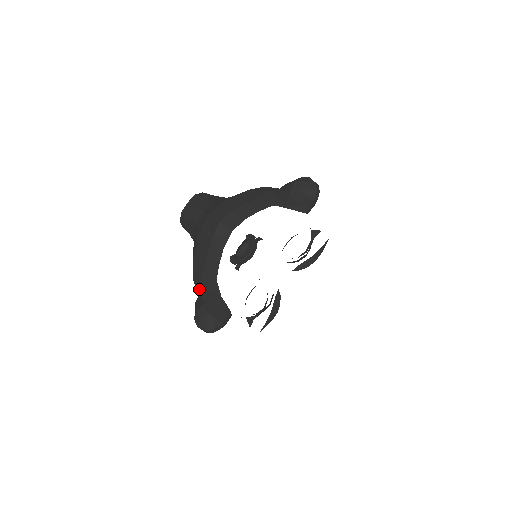
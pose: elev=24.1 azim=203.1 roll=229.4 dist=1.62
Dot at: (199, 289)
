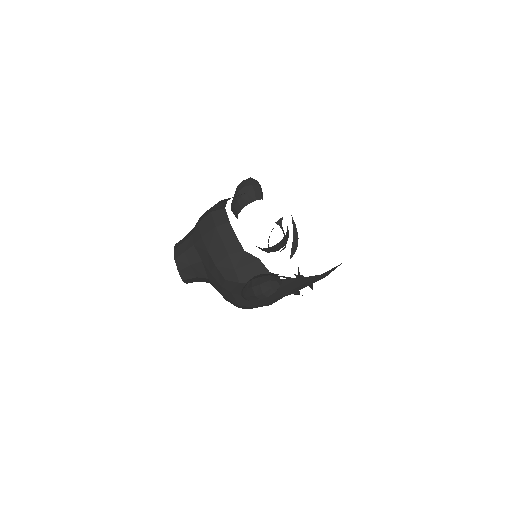
Dot at: (237, 277)
